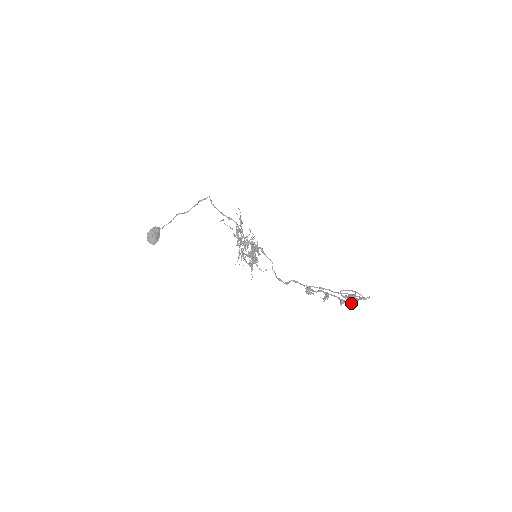
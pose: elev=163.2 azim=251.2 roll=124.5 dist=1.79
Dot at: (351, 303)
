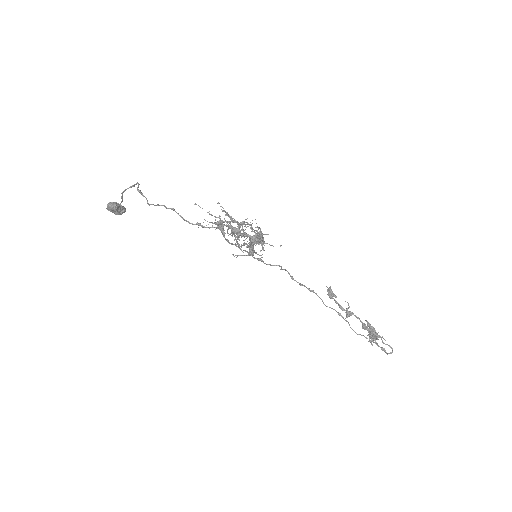
Dot at: occluded
